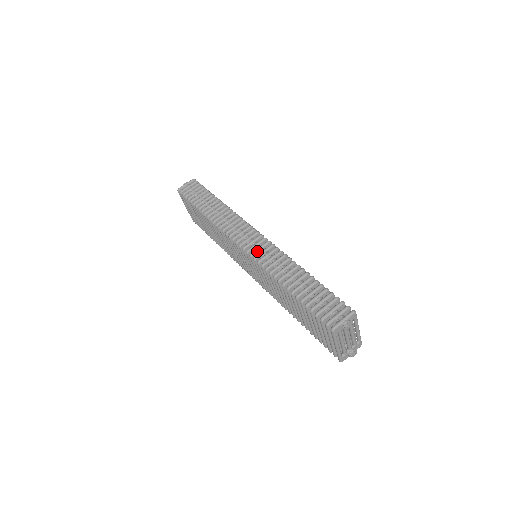
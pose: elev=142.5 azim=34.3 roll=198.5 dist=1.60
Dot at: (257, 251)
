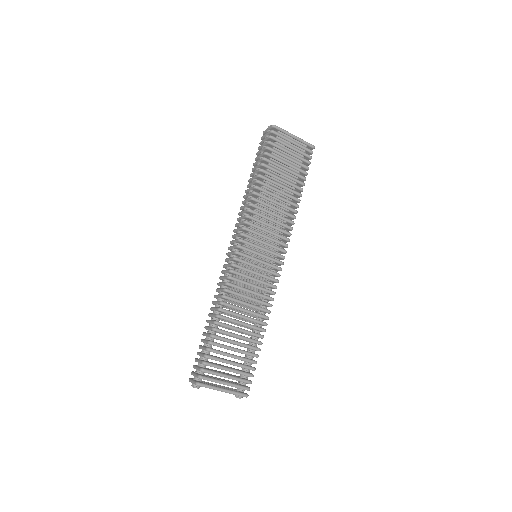
Dot at: (225, 266)
